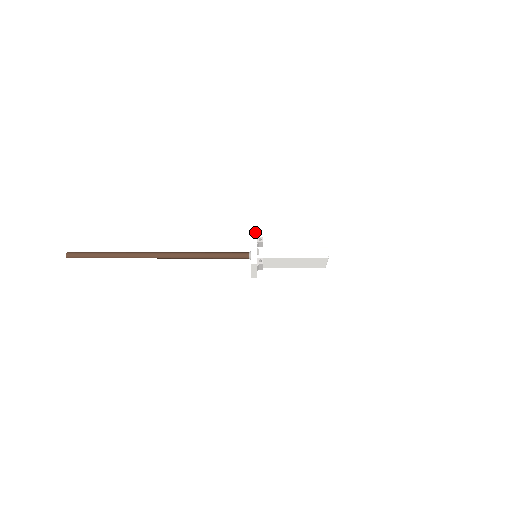
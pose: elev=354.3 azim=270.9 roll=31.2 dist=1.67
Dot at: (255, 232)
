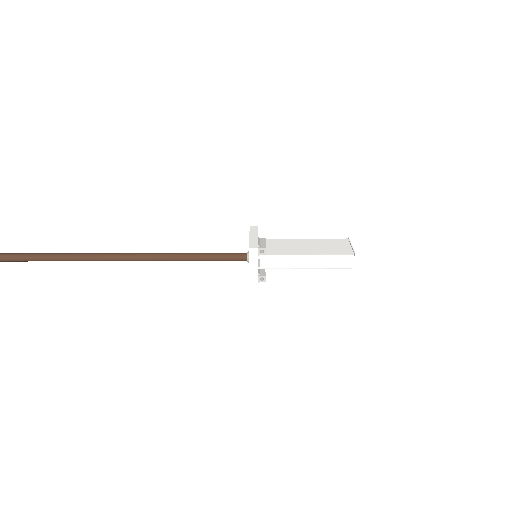
Dot at: (255, 248)
